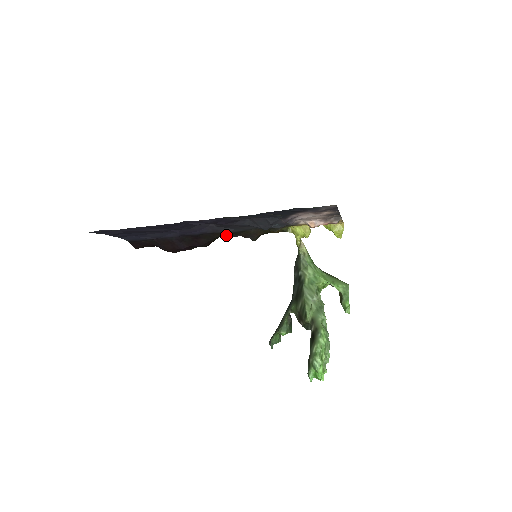
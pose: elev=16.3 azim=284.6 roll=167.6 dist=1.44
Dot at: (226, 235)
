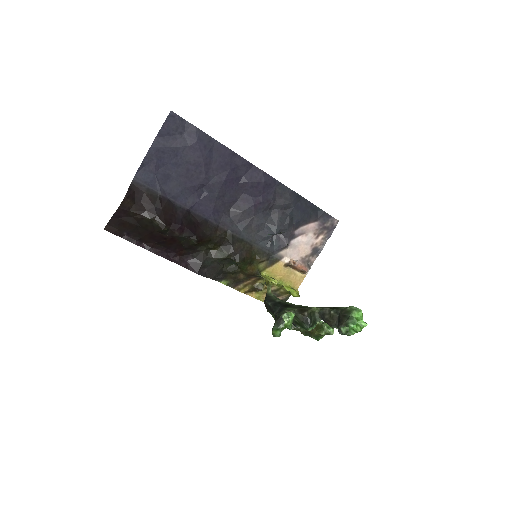
Dot at: (212, 248)
